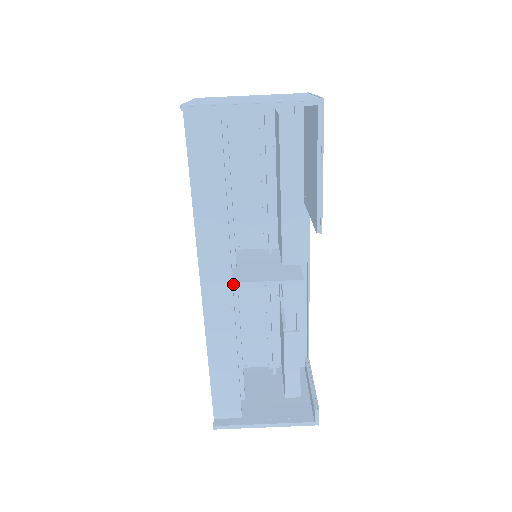
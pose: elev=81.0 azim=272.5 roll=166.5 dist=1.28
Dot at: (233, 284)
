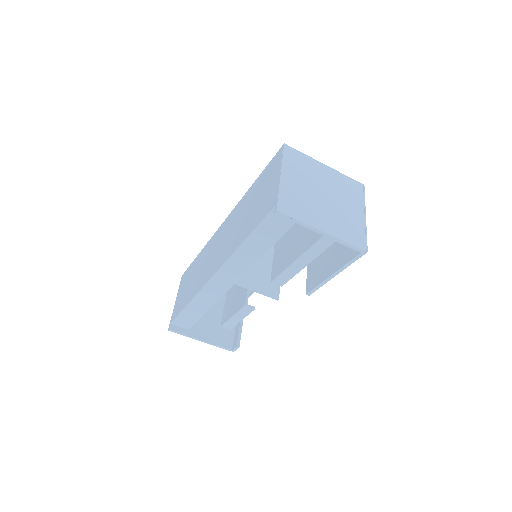
Dot at: (234, 283)
